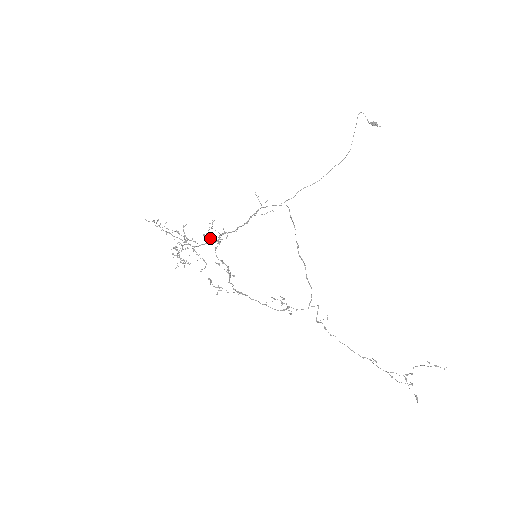
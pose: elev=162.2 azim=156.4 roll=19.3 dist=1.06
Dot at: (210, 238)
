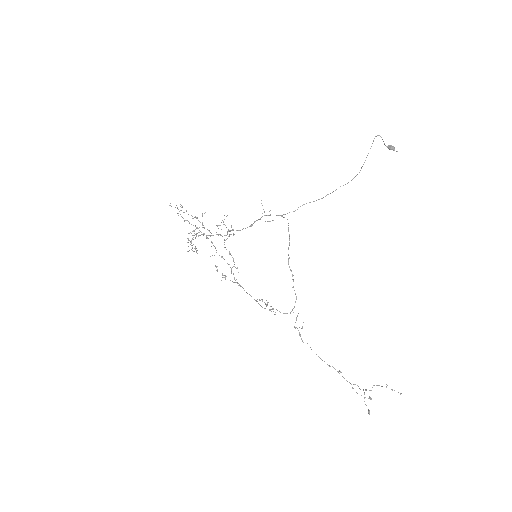
Dot at: occluded
